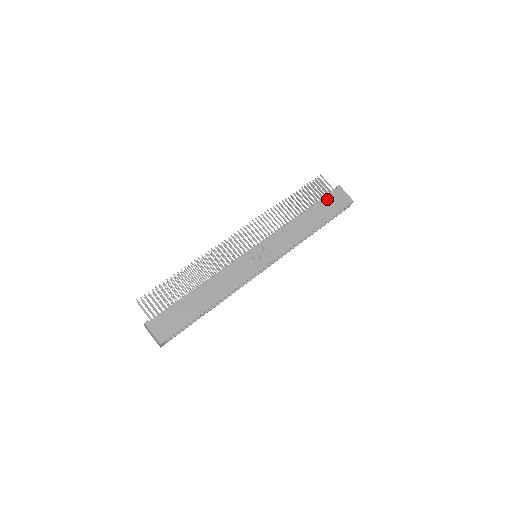
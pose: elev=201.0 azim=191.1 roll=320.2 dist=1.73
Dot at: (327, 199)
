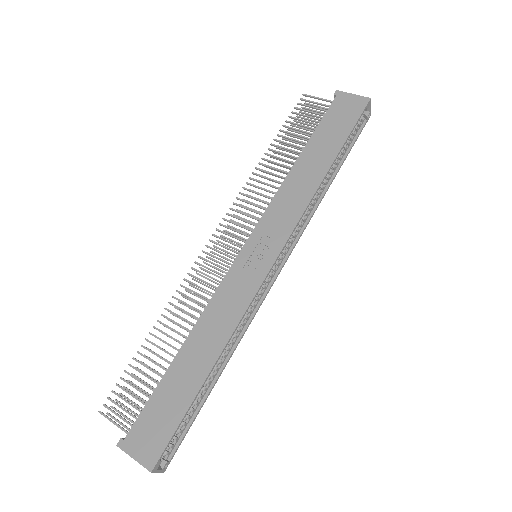
Dot at: (327, 118)
